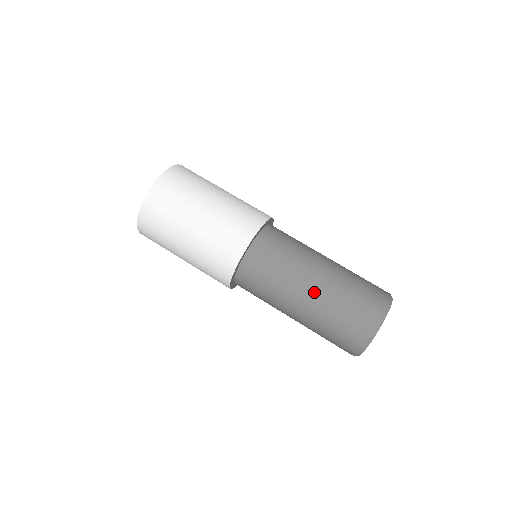
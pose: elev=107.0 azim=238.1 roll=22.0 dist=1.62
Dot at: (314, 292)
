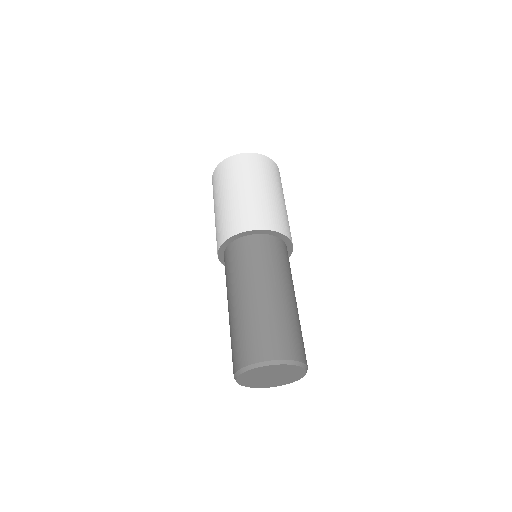
Dot at: (232, 308)
